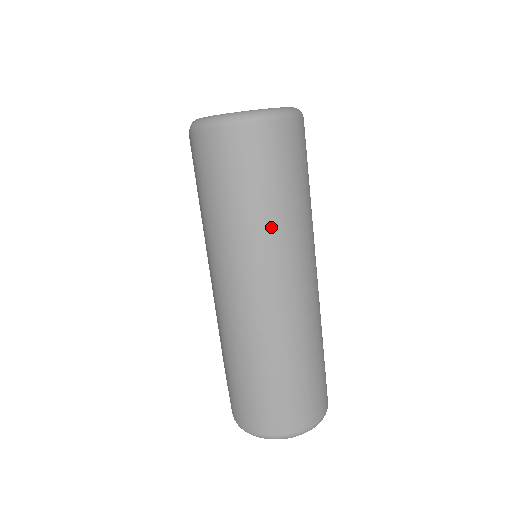
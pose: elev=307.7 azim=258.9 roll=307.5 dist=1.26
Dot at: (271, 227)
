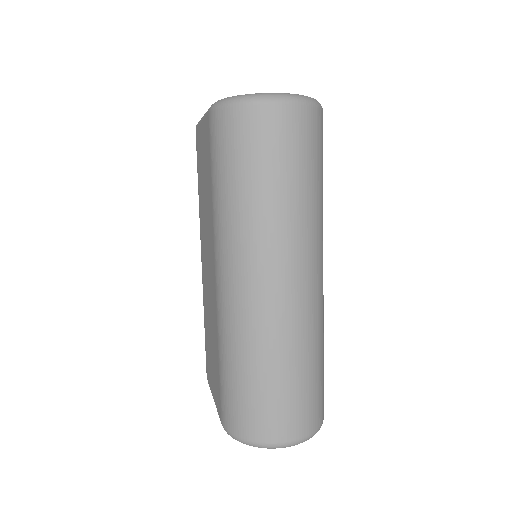
Dot at: (288, 212)
